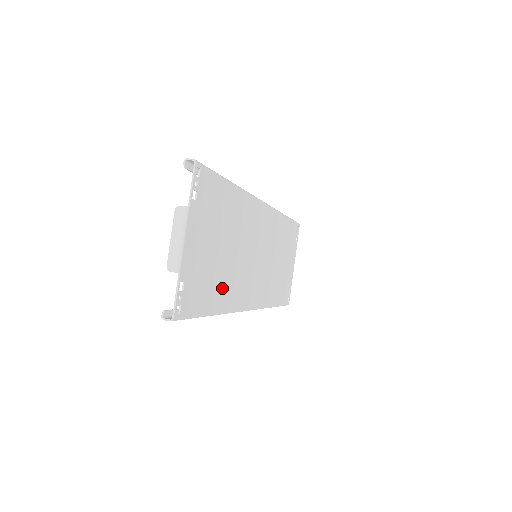
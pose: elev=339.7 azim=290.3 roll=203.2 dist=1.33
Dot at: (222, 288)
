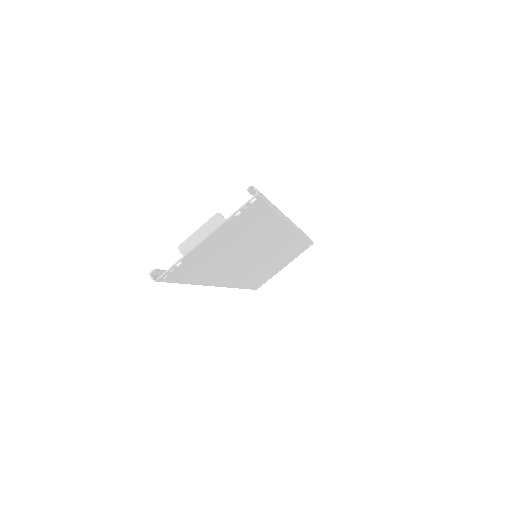
Dot at: (210, 270)
